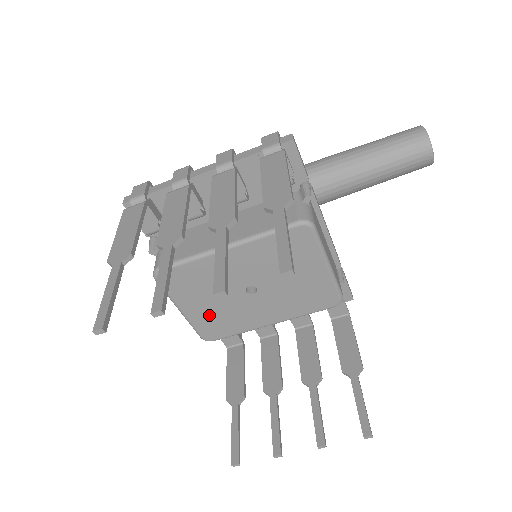
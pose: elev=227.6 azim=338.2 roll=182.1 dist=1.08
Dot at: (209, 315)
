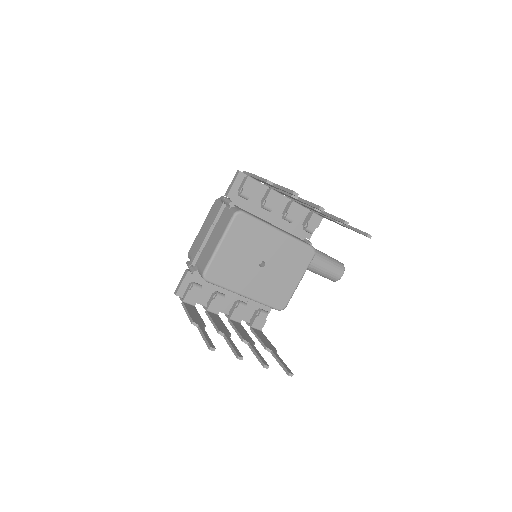
Dot at: (228, 261)
